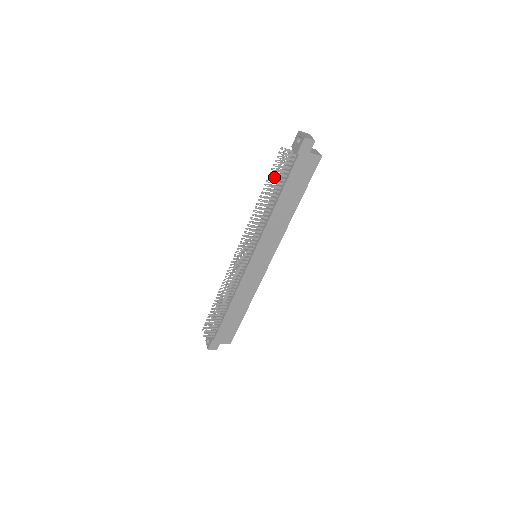
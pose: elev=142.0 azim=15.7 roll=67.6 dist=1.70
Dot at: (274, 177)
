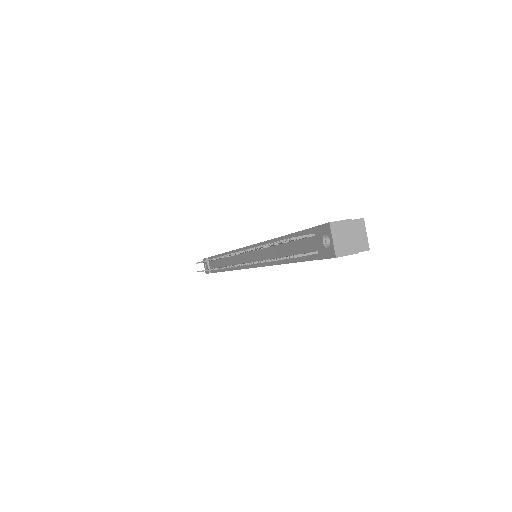
Dot at: occluded
